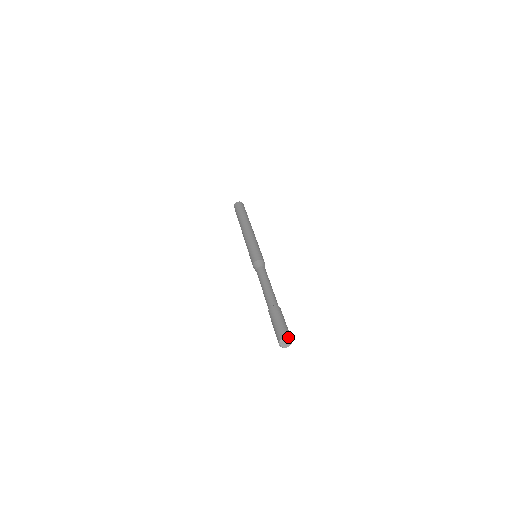
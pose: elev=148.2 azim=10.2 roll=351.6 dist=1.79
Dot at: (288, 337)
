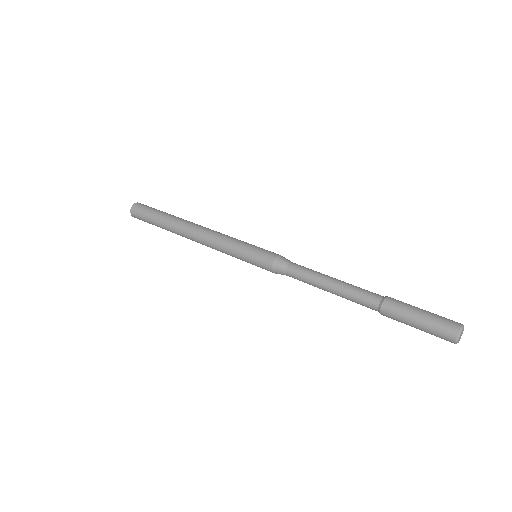
Dot at: (462, 325)
